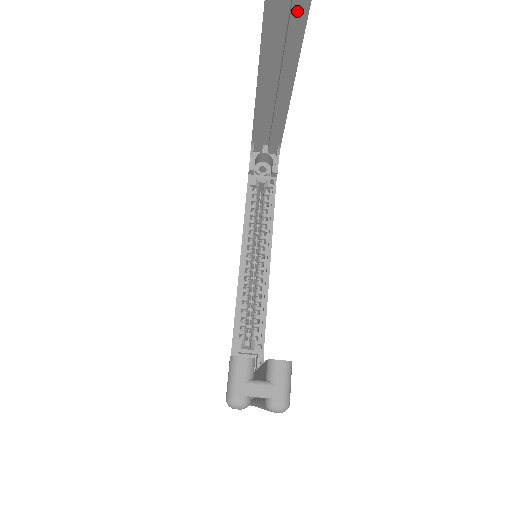
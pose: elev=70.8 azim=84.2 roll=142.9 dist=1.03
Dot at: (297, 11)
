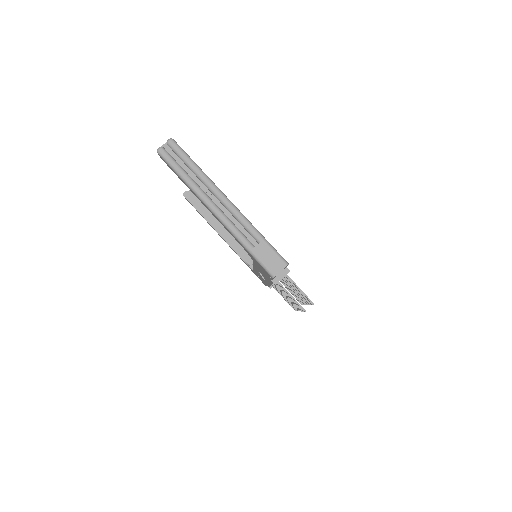
Dot at: occluded
